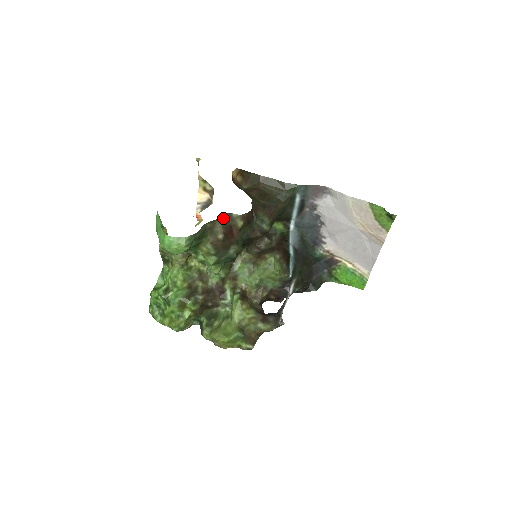
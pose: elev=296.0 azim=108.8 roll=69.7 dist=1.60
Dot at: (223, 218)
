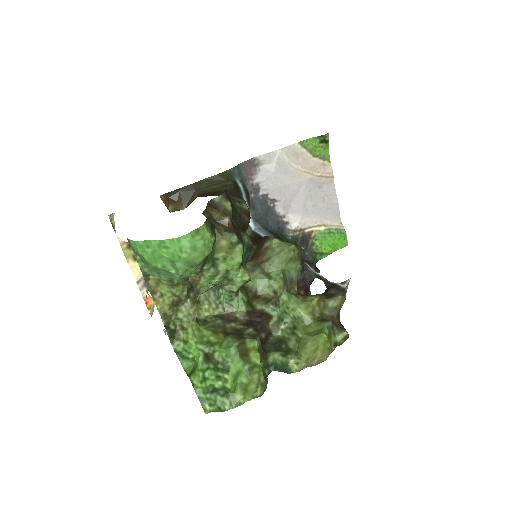
Dot at: (210, 206)
